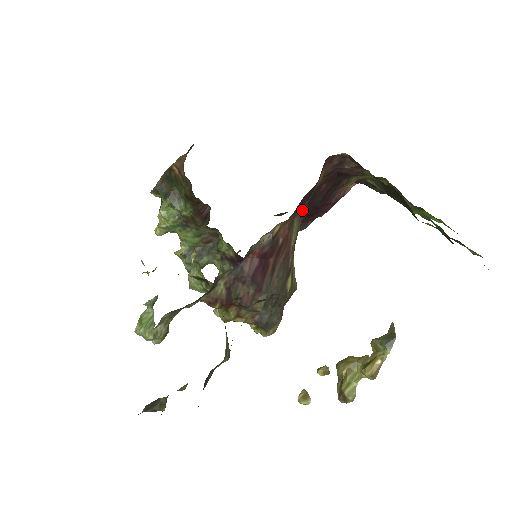
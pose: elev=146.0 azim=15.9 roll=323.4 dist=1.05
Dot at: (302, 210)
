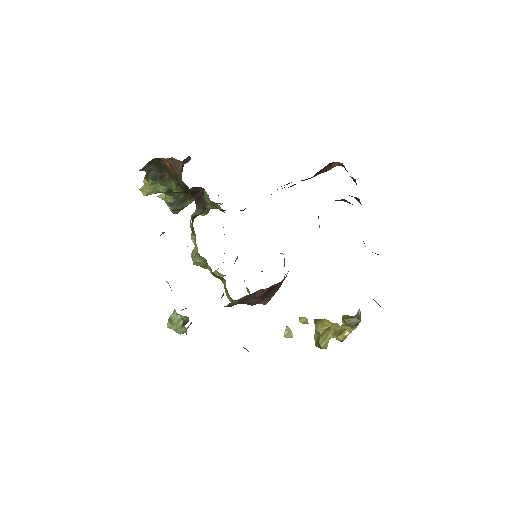
Dot at: occluded
